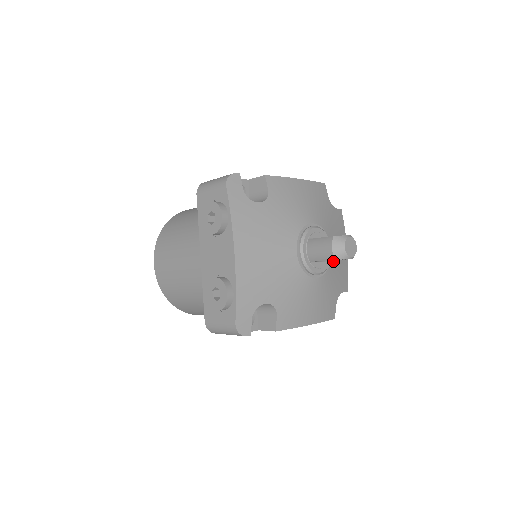
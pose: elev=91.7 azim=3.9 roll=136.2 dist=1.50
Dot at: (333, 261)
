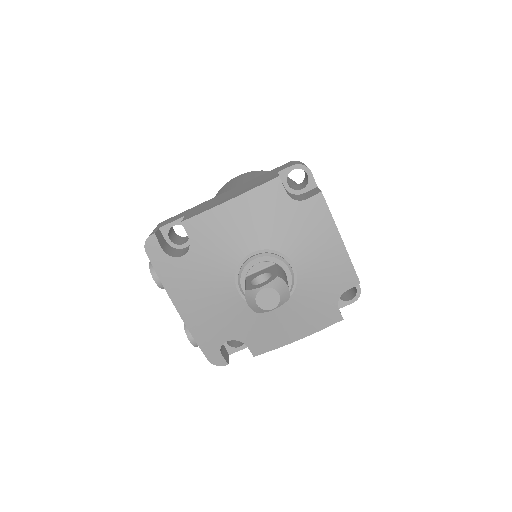
Dot at: (305, 275)
